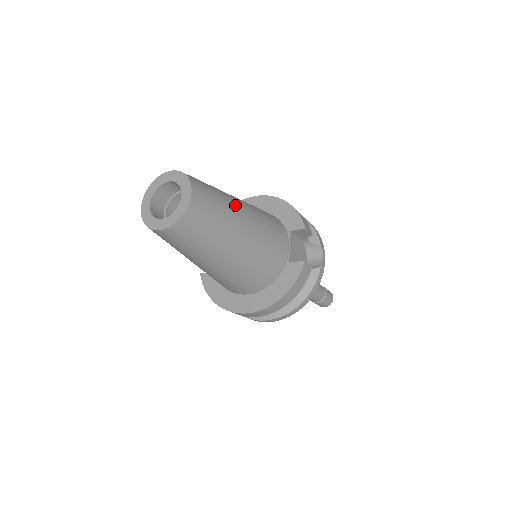
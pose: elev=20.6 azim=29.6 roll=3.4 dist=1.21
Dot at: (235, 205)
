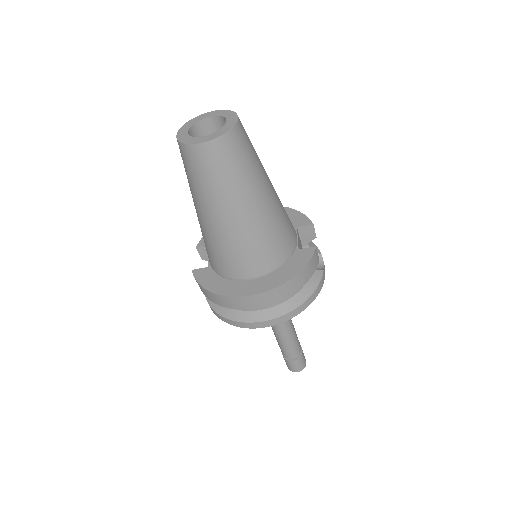
Dot at: occluded
